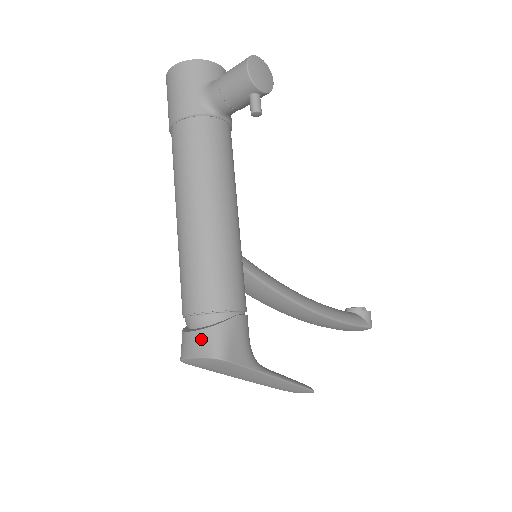
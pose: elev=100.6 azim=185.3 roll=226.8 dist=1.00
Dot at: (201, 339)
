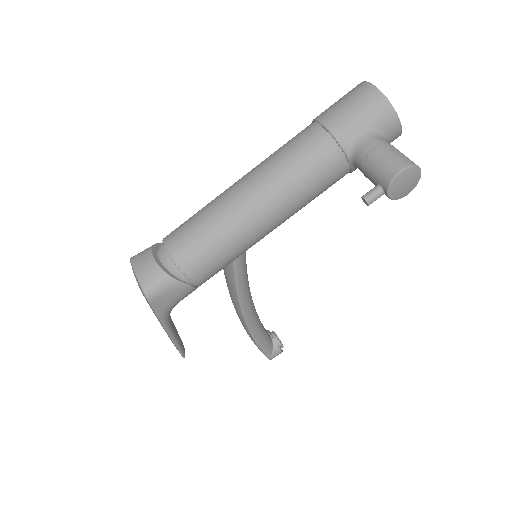
Dot at: (152, 271)
